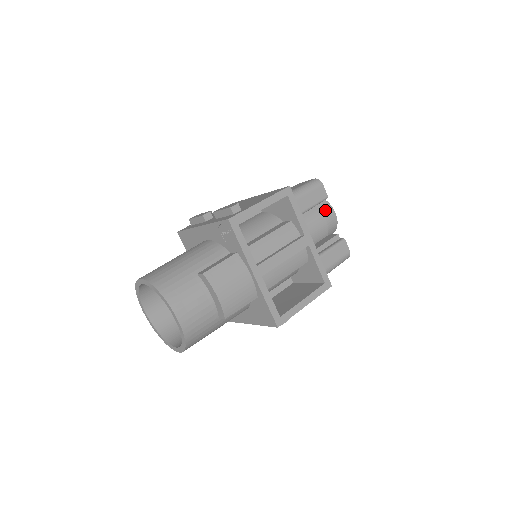
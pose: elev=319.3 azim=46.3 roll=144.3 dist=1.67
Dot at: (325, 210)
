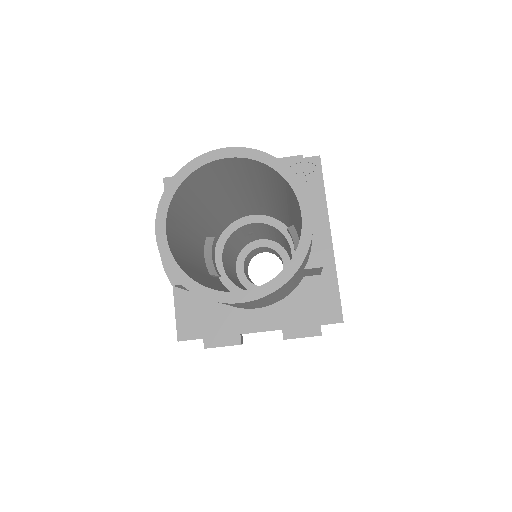
Dot at: occluded
